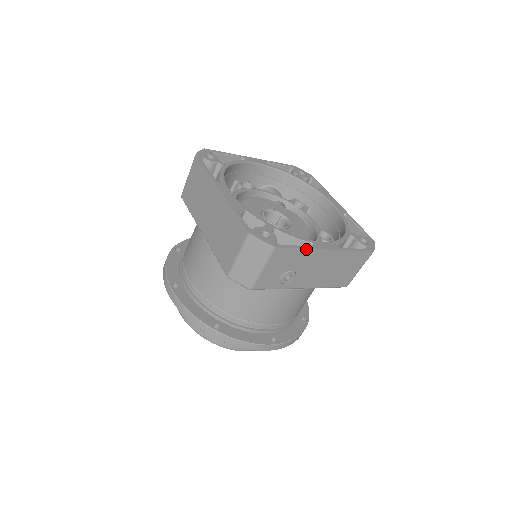
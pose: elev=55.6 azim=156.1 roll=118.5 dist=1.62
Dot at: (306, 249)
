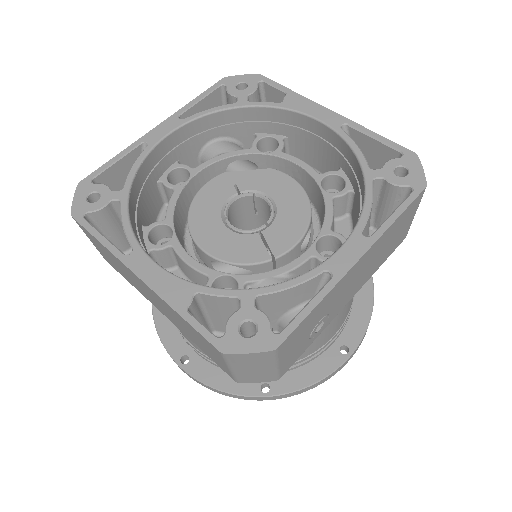
Dot at: (323, 298)
